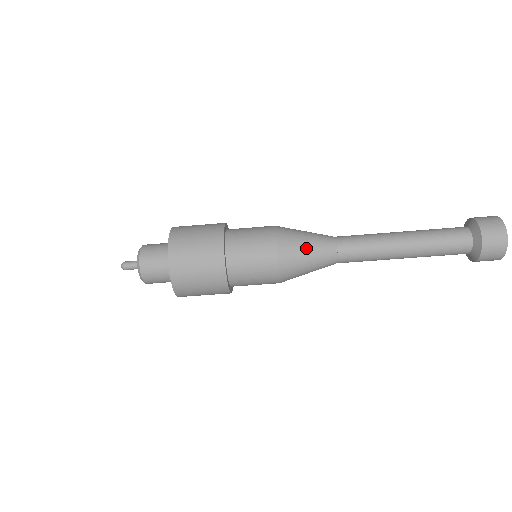
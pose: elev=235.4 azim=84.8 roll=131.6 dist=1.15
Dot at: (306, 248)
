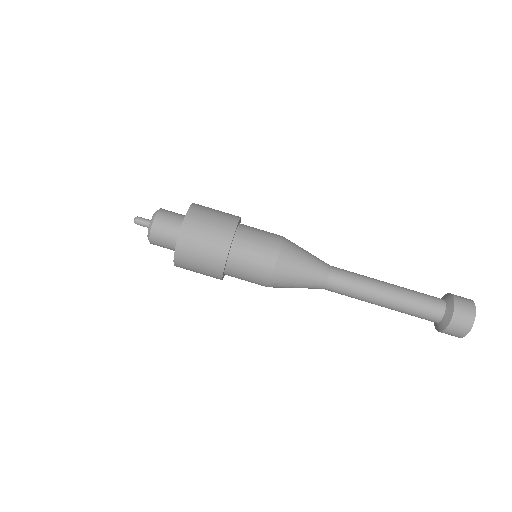
Dot at: (302, 268)
